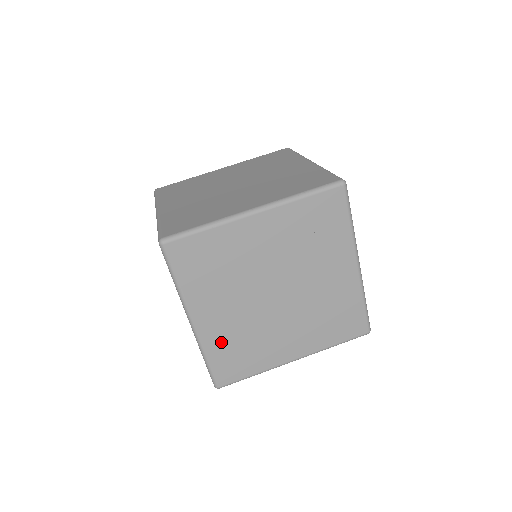
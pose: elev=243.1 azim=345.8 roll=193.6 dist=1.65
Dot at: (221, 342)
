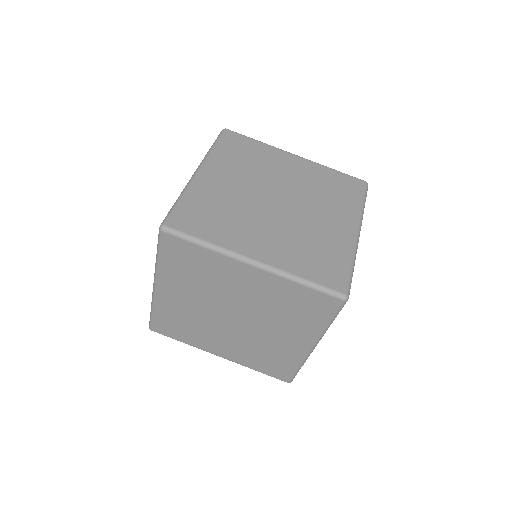
Dot at: (294, 259)
